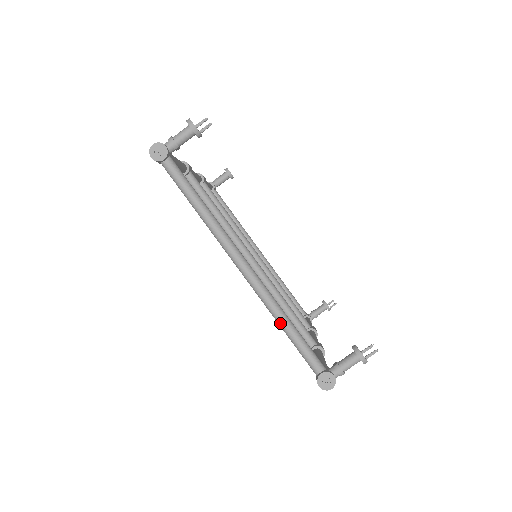
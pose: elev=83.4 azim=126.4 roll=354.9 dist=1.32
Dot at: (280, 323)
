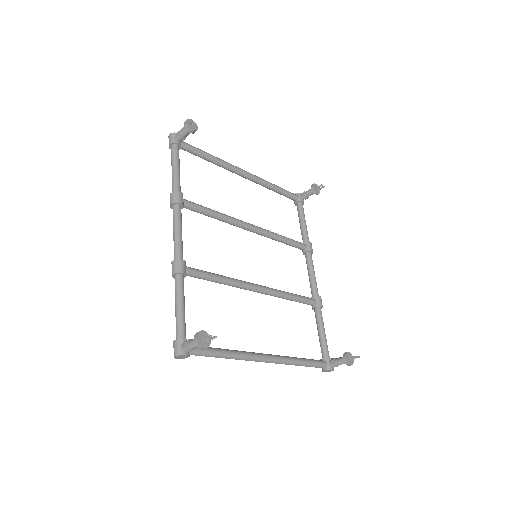
Dot at: (296, 365)
